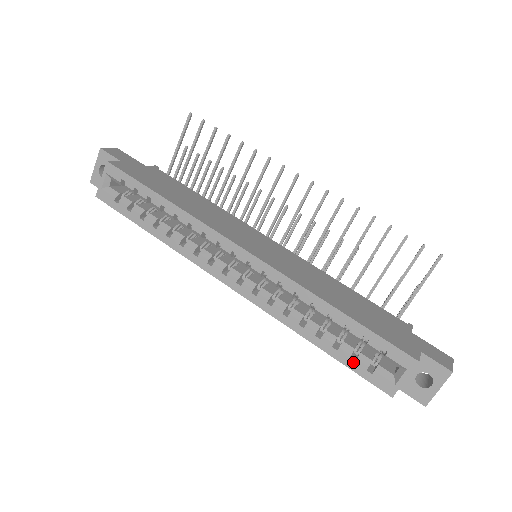
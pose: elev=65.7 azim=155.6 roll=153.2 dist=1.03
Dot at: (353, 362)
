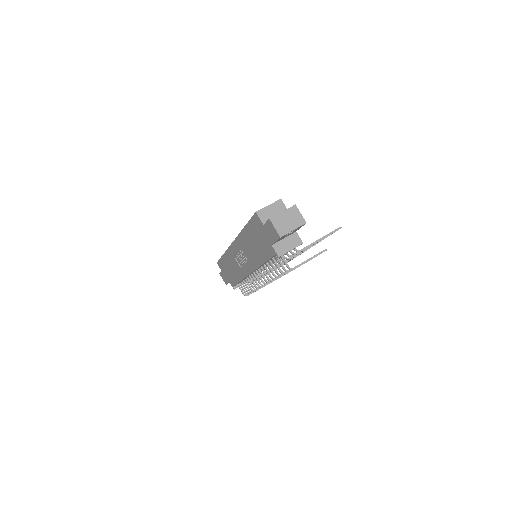
Dot at: occluded
